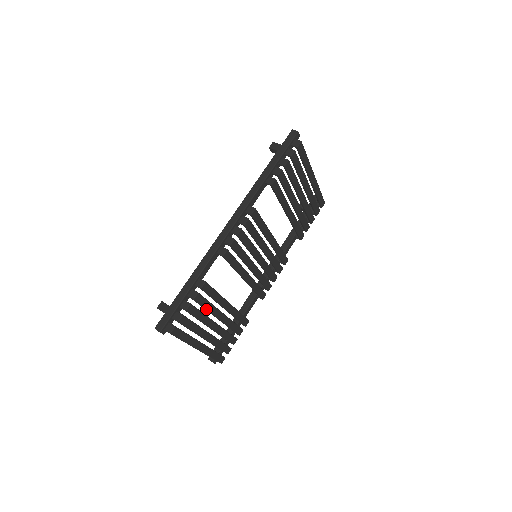
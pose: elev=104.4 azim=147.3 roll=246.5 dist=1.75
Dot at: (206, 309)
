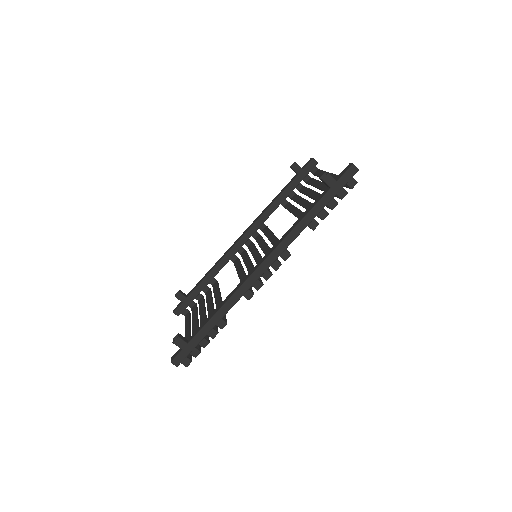
Dot at: occluded
